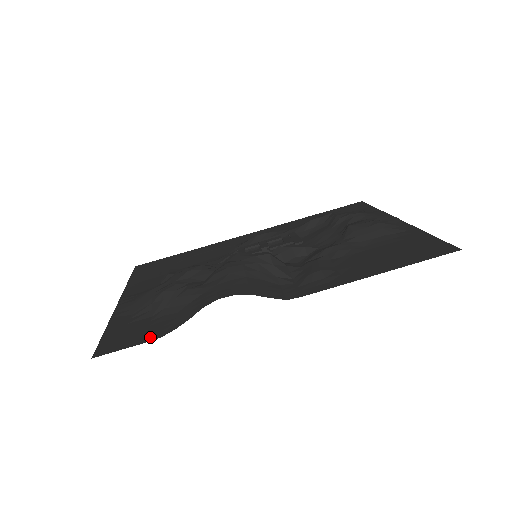
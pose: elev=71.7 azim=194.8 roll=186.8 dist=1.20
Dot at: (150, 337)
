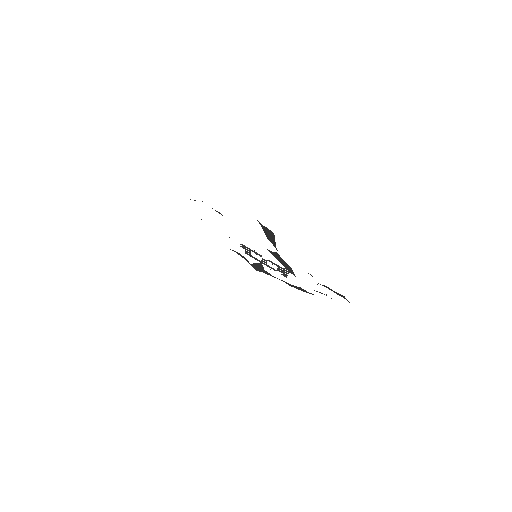
Dot at: occluded
